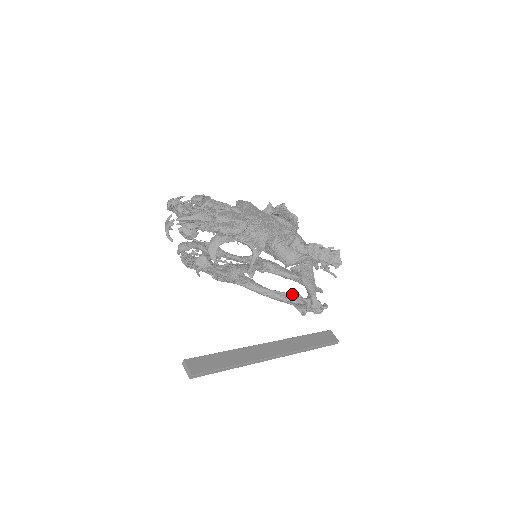
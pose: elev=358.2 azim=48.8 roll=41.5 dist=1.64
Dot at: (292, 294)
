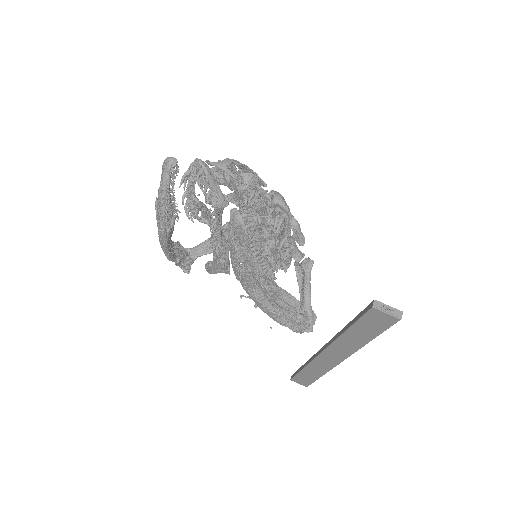
Dot at: (290, 306)
